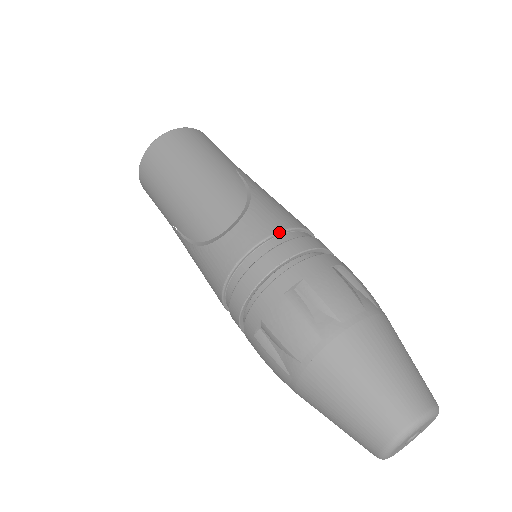
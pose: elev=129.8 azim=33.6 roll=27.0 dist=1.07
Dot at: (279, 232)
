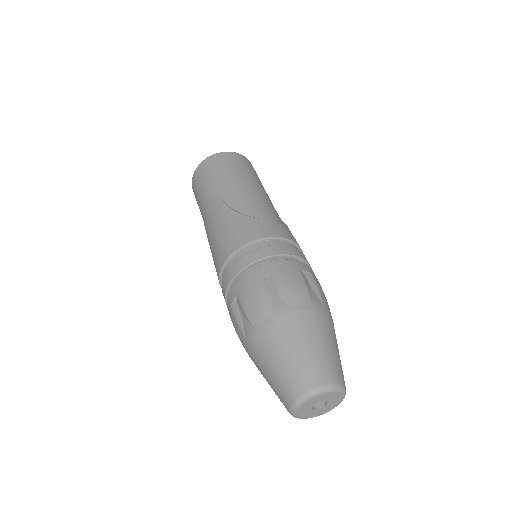
Dot at: (300, 248)
